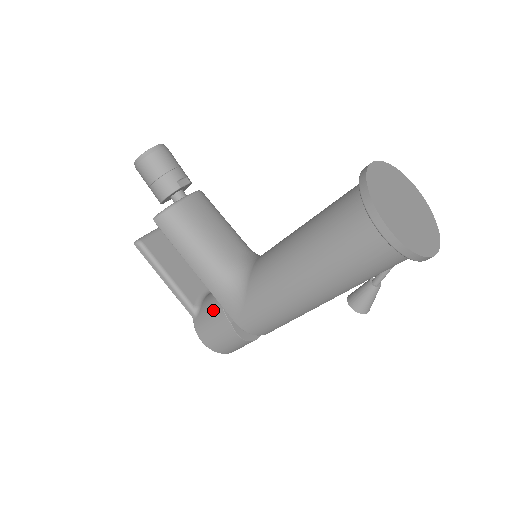
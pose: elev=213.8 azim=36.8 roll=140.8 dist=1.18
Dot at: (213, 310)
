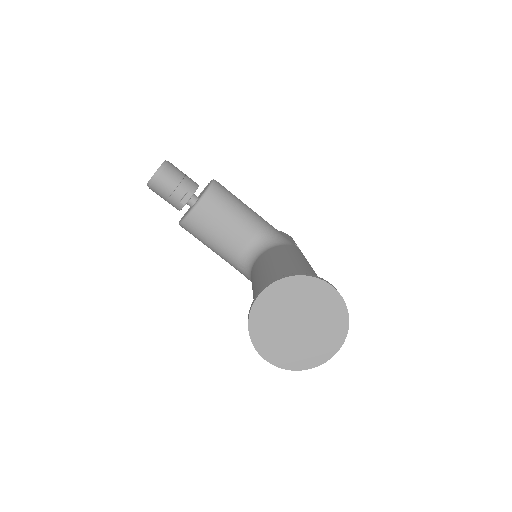
Dot at: occluded
